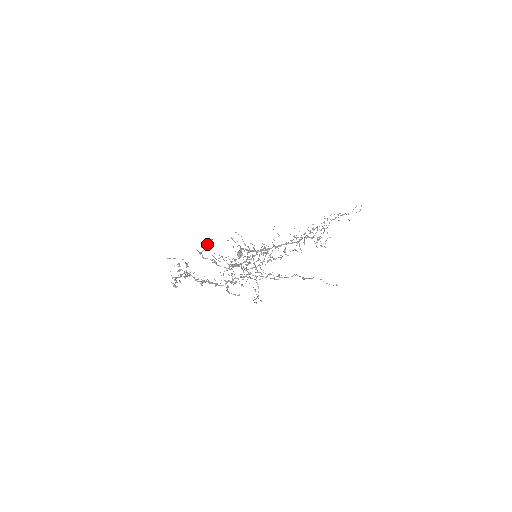
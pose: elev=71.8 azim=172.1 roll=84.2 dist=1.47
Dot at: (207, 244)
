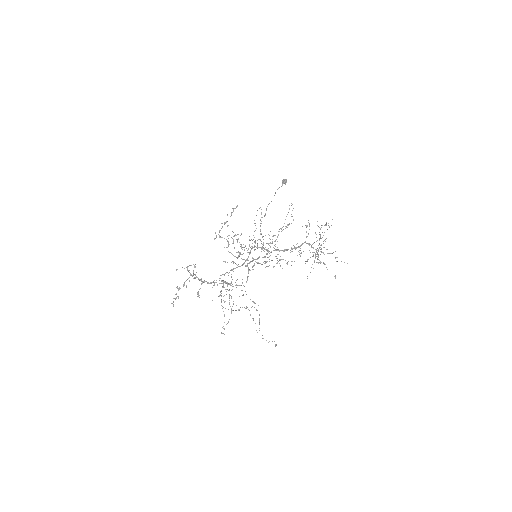
Dot at: occluded
